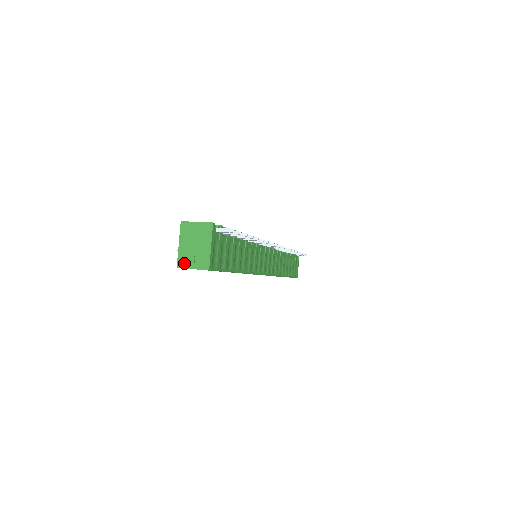
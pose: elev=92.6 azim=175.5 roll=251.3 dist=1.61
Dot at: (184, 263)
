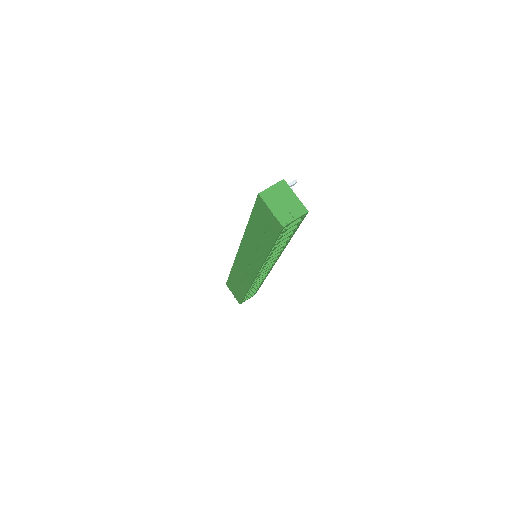
Dot at: (286, 220)
